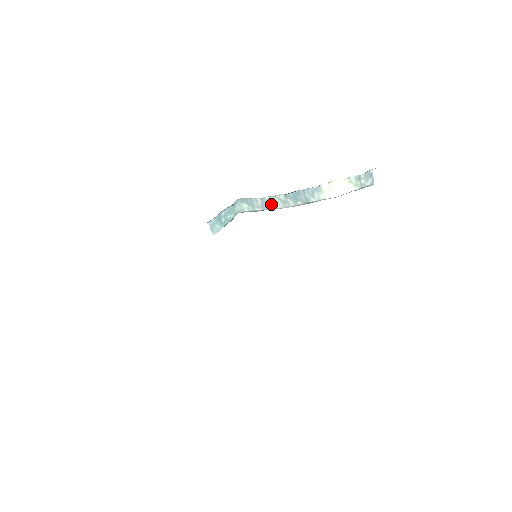
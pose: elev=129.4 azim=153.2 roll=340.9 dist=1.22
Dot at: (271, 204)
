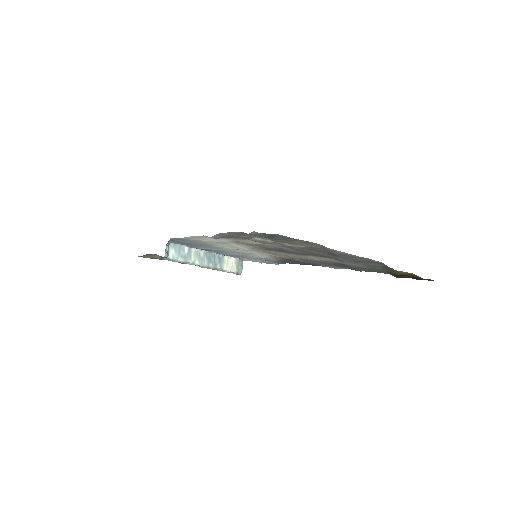
Dot at: (193, 257)
